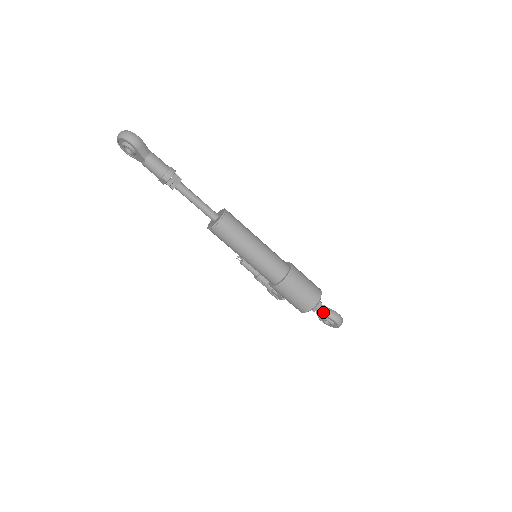
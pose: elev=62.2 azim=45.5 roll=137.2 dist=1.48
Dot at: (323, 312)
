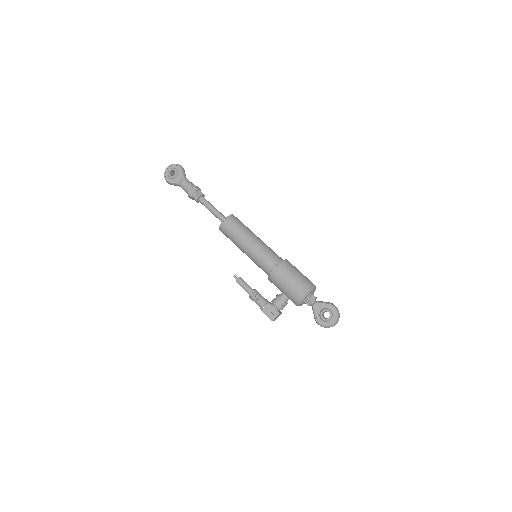
Dot at: (320, 301)
